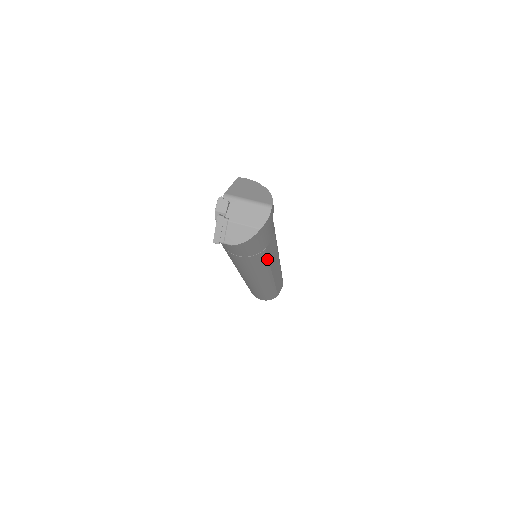
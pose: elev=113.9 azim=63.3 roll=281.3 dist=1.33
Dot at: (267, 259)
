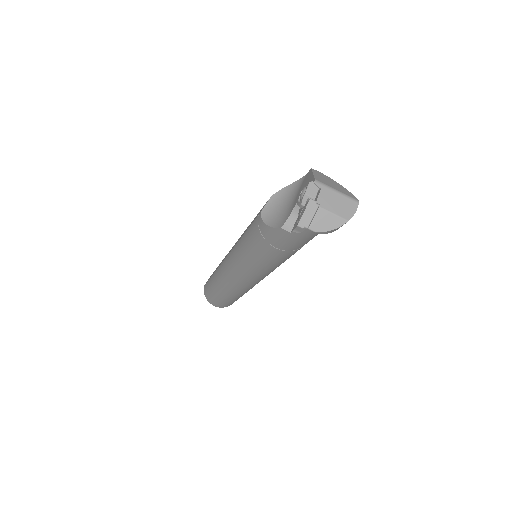
Dot at: occluded
